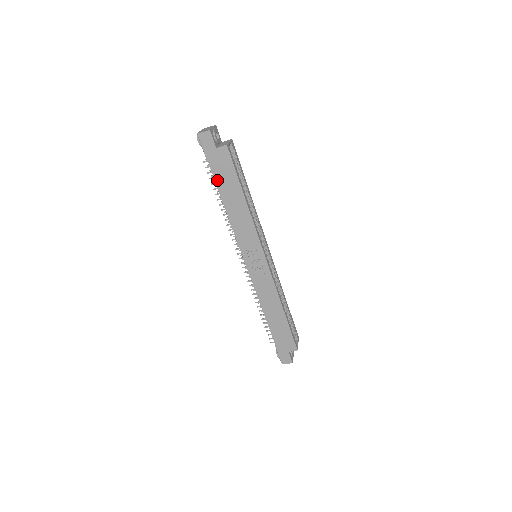
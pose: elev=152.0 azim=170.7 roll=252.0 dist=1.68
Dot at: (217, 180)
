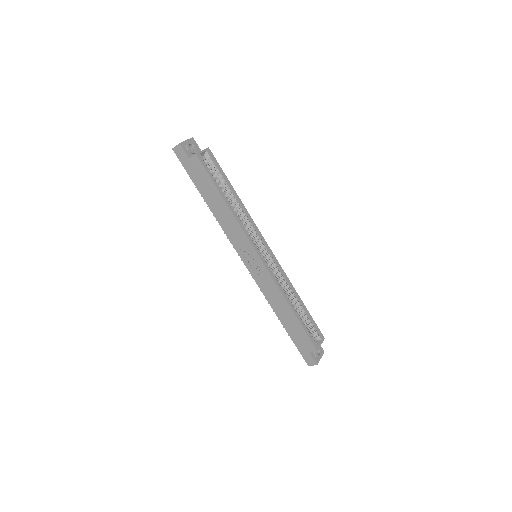
Dot at: (198, 188)
